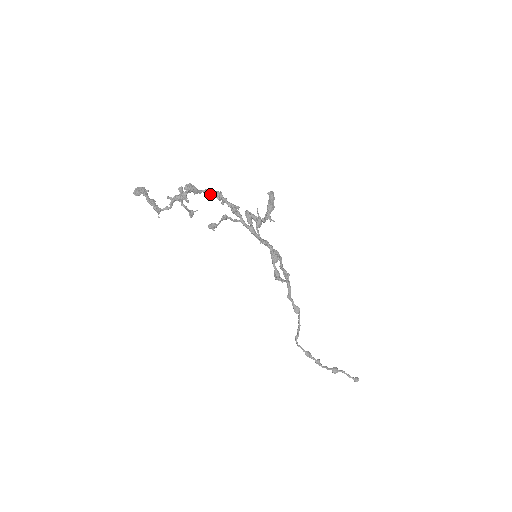
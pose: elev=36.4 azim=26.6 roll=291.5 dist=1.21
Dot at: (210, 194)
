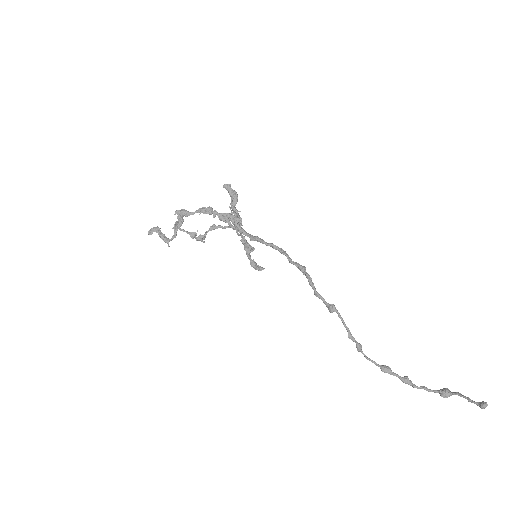
Dot at: (200, 212)
